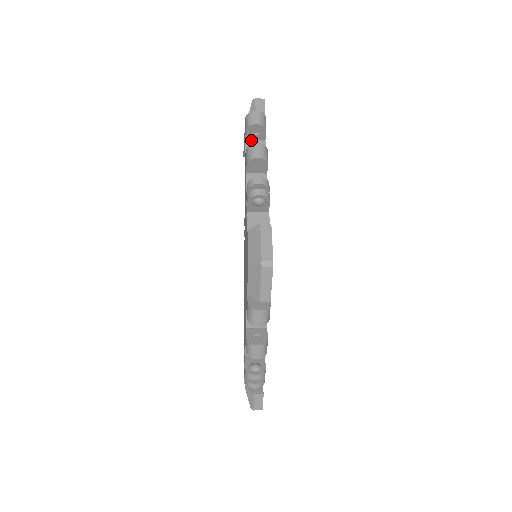
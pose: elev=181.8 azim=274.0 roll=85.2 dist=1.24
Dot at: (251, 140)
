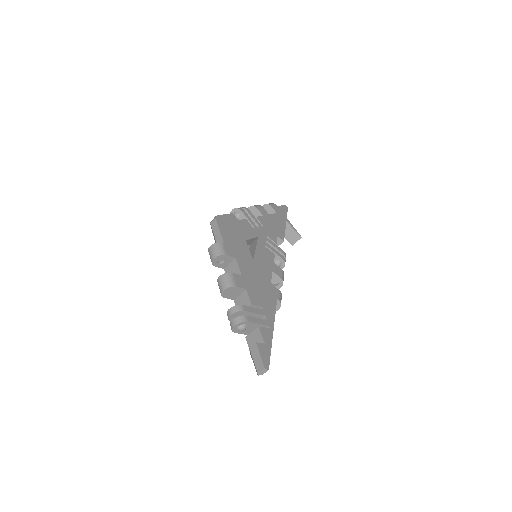
Dot at: occluded
